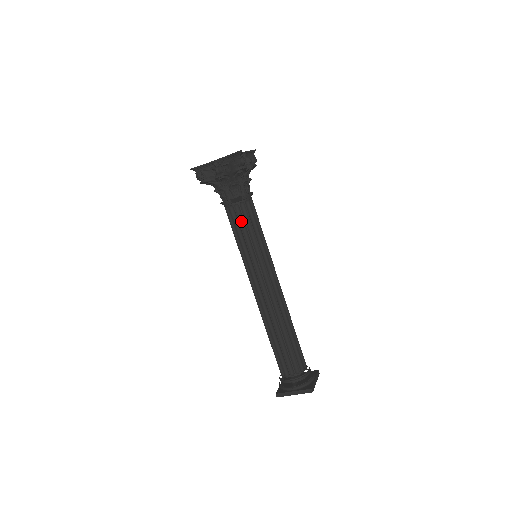
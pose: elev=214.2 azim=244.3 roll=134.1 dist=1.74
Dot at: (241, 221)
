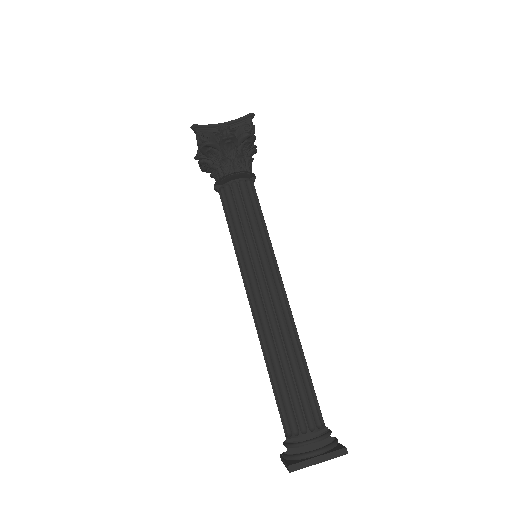
Dot at: (226, 211)
